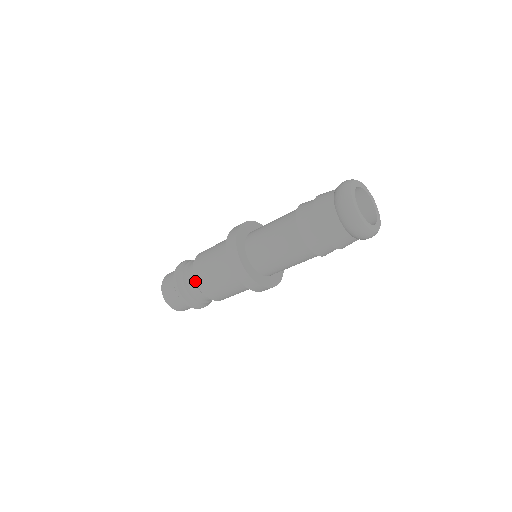
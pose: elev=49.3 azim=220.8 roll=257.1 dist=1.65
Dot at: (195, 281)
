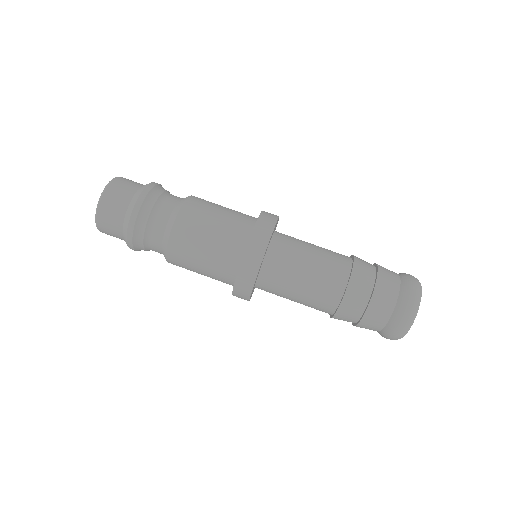
Dot at: (175, 220)
